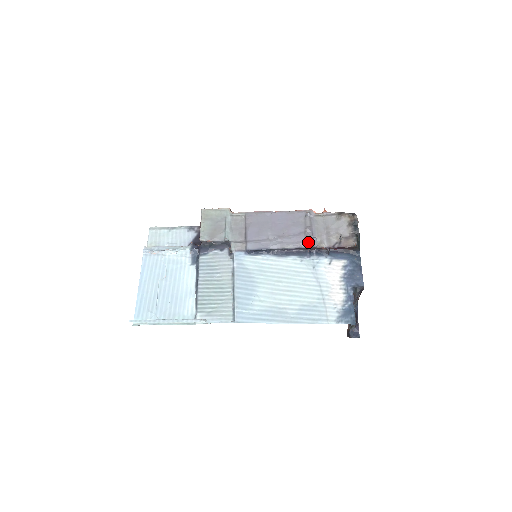
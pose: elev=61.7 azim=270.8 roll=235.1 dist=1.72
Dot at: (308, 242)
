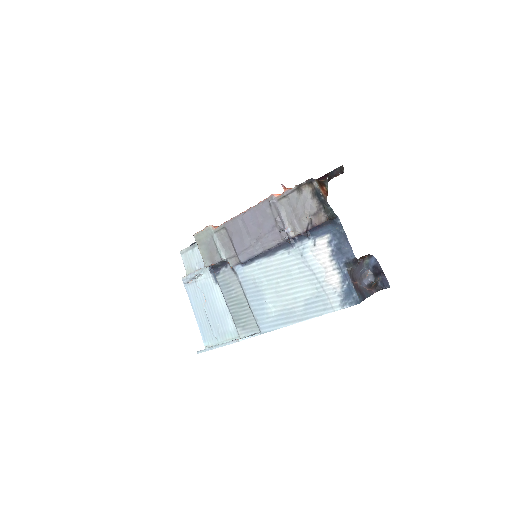
Dot at: (283, 236)
